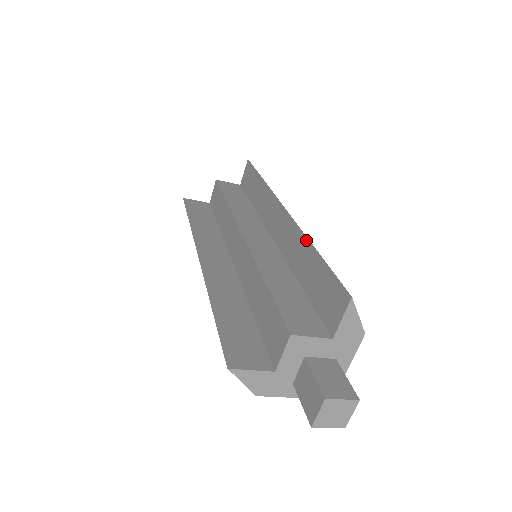
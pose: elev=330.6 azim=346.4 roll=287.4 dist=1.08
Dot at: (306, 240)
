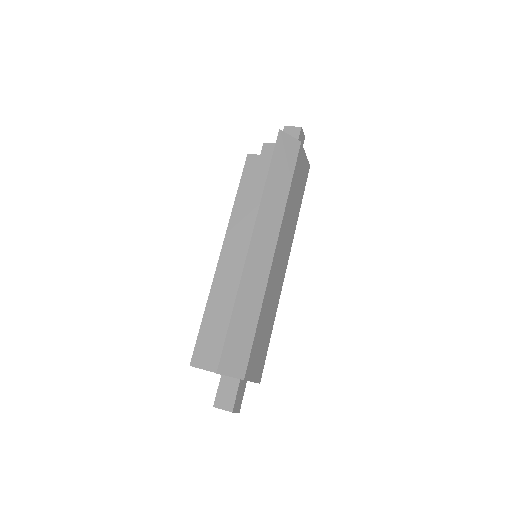
Dot at: (236, 297)
